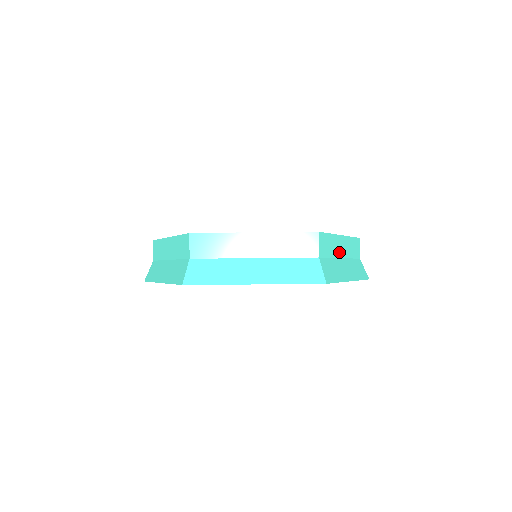
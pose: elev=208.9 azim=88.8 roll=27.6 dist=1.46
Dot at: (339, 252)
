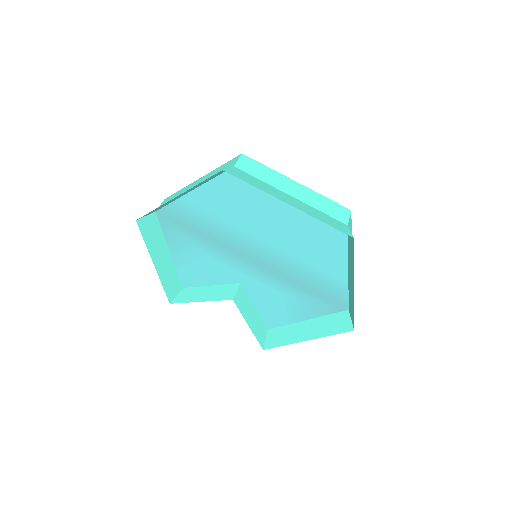
Dot at: occluded
